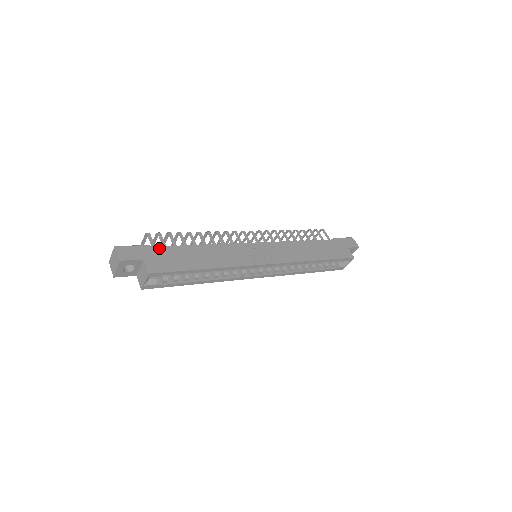
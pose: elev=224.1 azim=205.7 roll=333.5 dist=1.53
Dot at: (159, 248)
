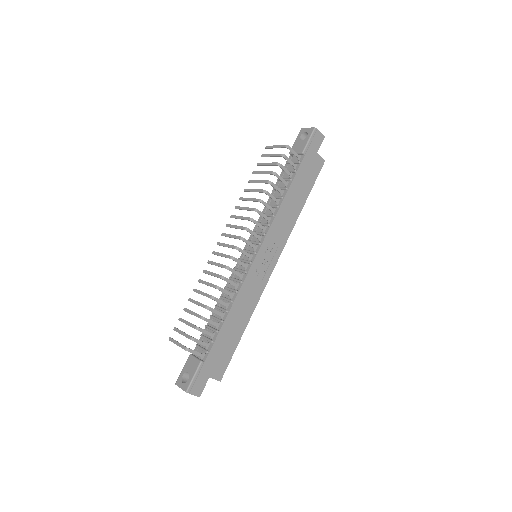
Dot at: (209, 357)
